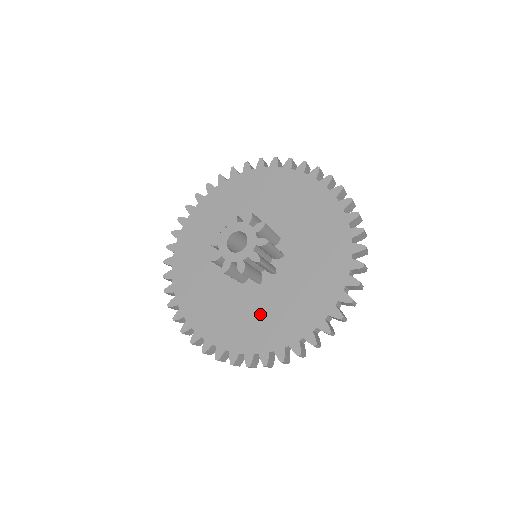
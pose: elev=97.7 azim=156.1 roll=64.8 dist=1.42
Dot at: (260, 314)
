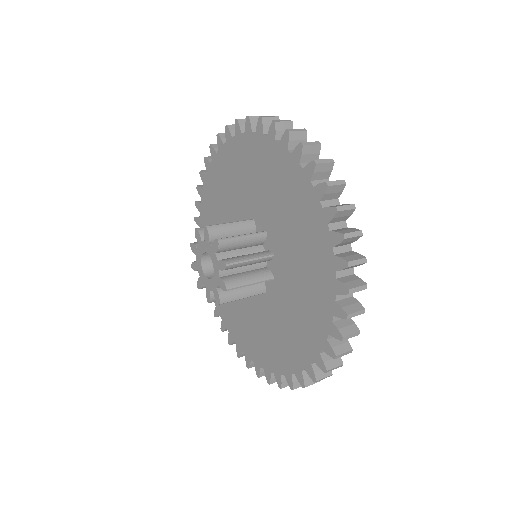
Dot at: (274, 329)
